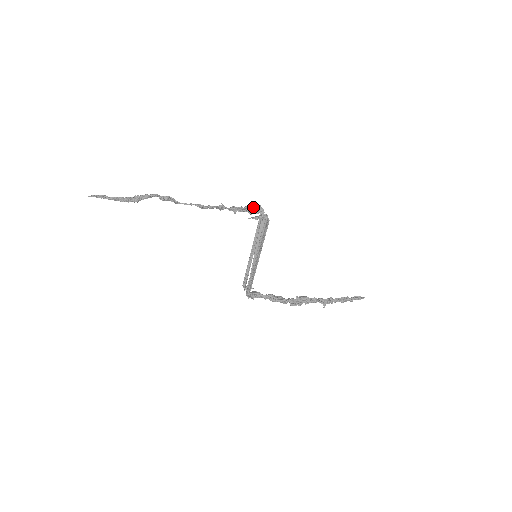
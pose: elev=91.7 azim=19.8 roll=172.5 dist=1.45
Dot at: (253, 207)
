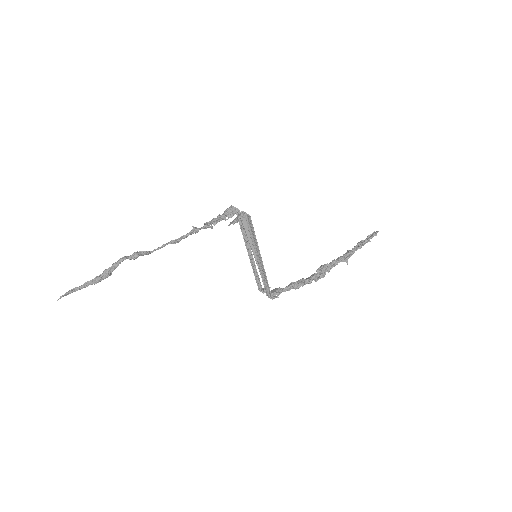
Dot at: (225, 212)
